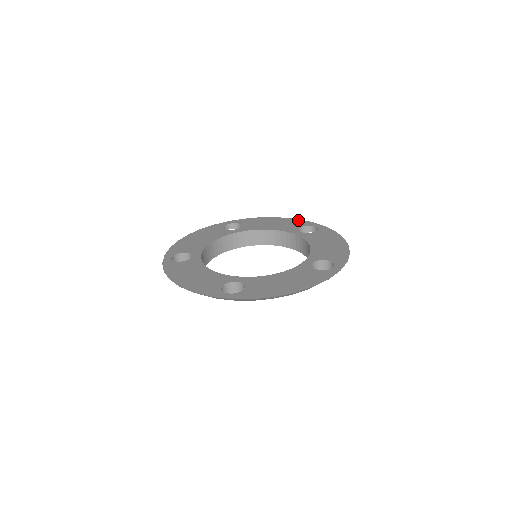
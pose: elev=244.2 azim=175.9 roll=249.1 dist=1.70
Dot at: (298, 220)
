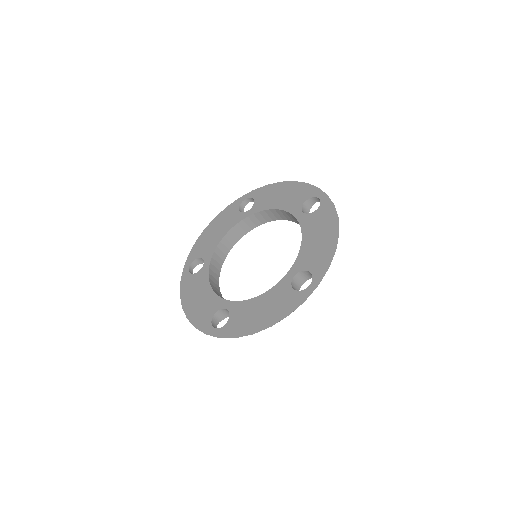
Dot at: (225, 210)
